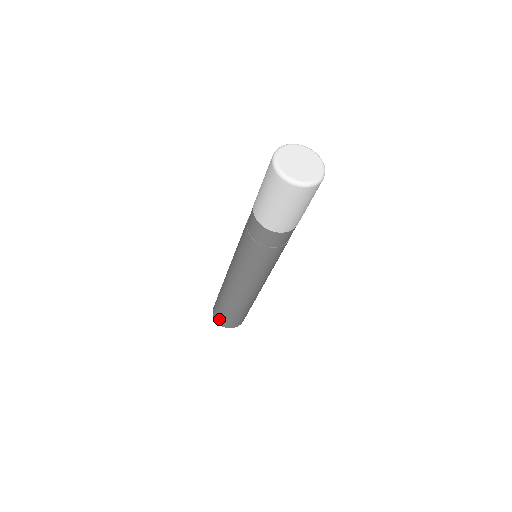
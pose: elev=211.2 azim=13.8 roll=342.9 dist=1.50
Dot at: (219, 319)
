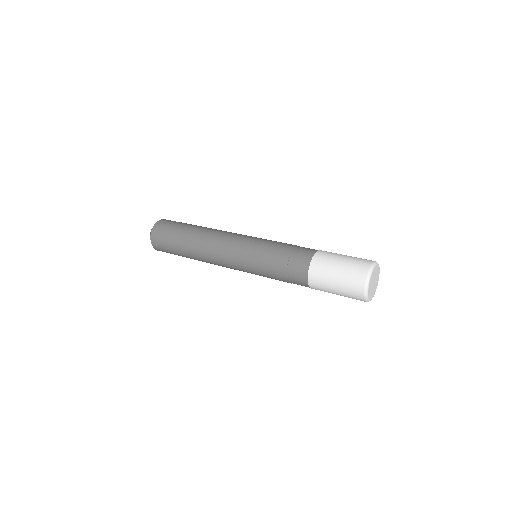
Dot at: occluded
